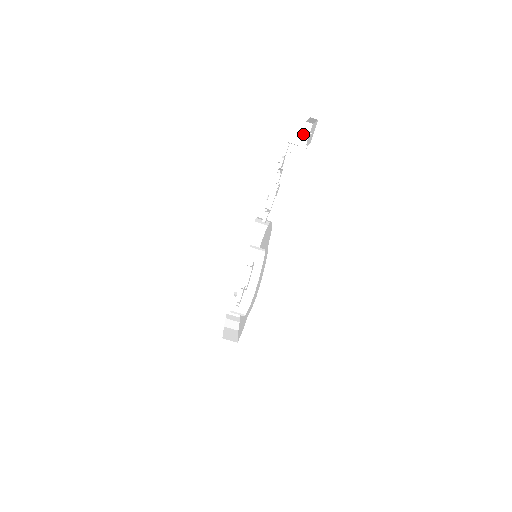
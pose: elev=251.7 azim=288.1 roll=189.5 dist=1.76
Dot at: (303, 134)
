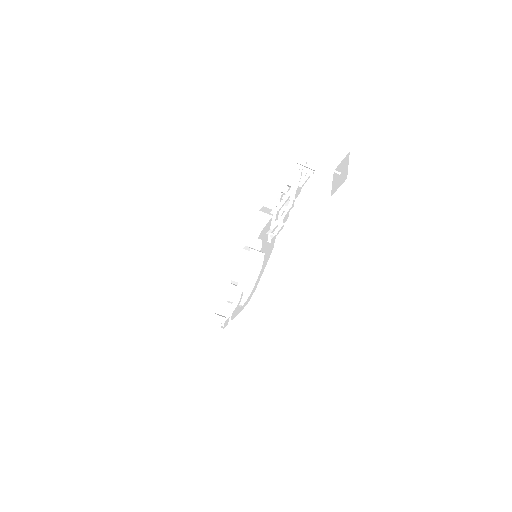
Dot at: (334, 159)
